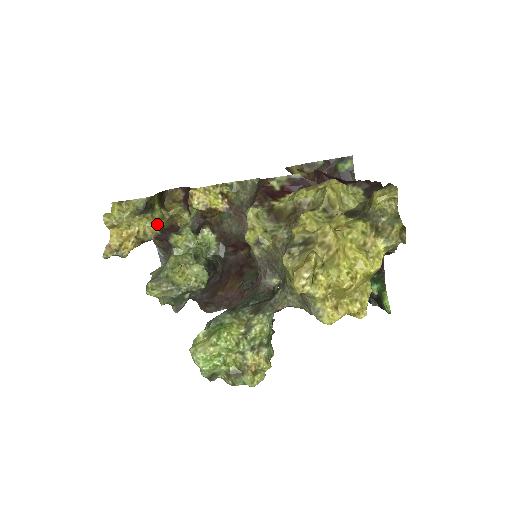
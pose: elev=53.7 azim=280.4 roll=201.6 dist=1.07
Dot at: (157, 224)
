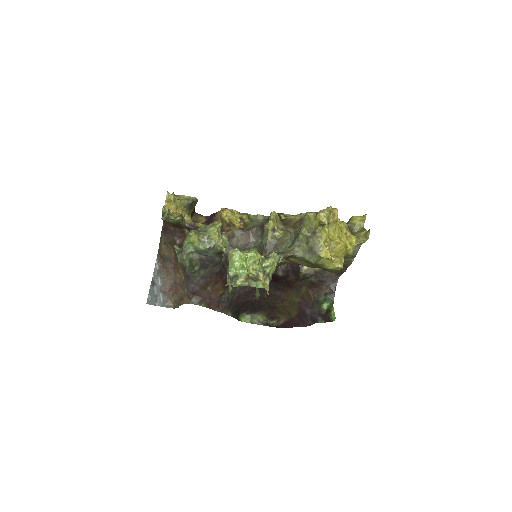
Dot at: occluded
